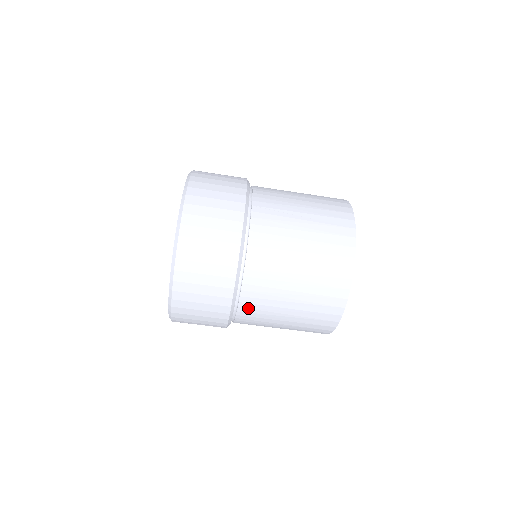
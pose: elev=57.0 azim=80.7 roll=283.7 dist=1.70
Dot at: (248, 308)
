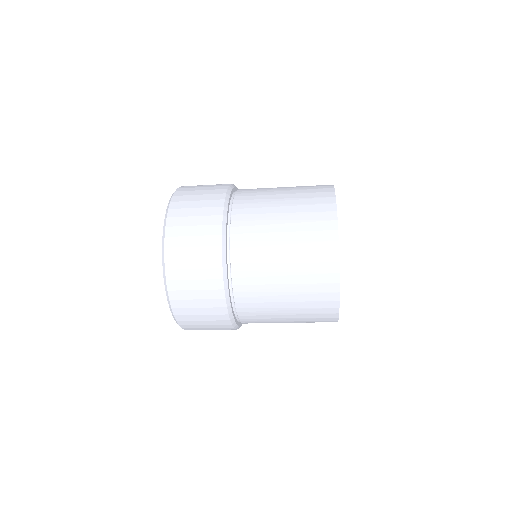
Dot at: (243, 291)
